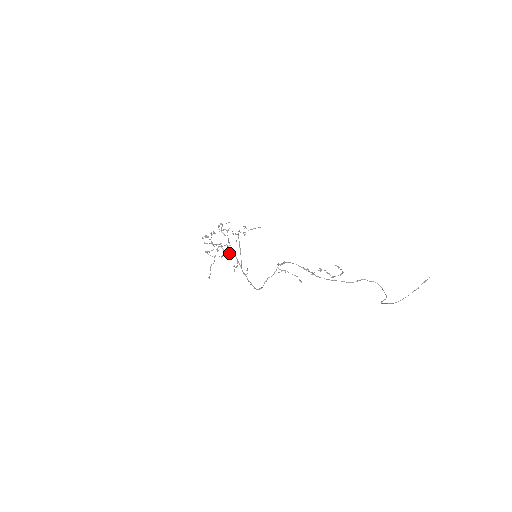
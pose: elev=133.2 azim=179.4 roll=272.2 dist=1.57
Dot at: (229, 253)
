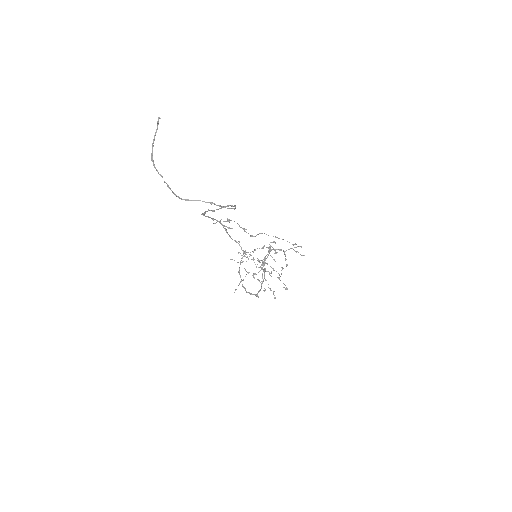
Dot at: occluded
